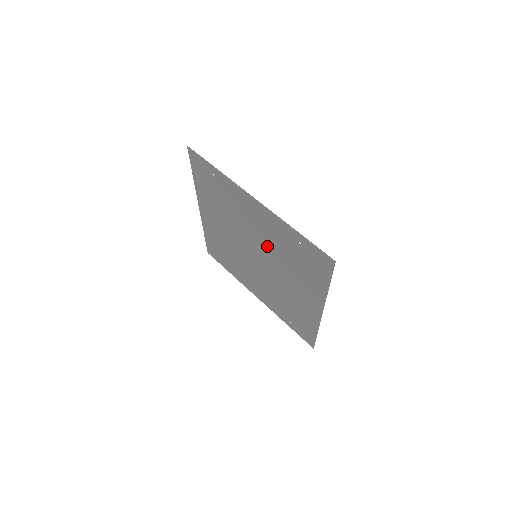
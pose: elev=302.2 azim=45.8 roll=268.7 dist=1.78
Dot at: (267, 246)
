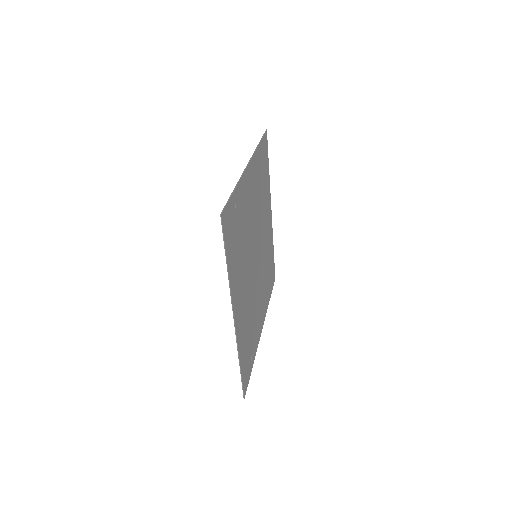
Dot at: (249, 232)
